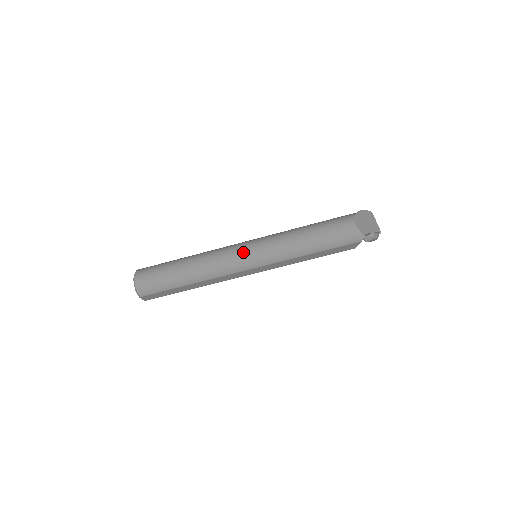
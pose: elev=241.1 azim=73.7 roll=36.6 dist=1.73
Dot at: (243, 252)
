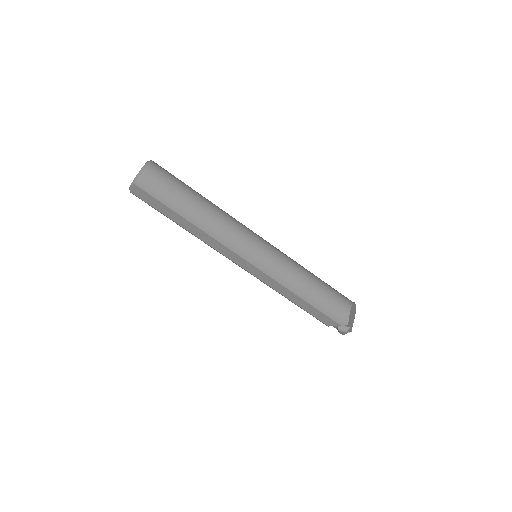
Dot at: (257, 243)
